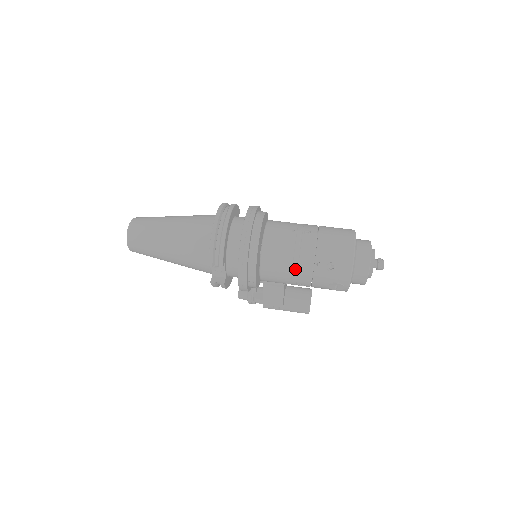
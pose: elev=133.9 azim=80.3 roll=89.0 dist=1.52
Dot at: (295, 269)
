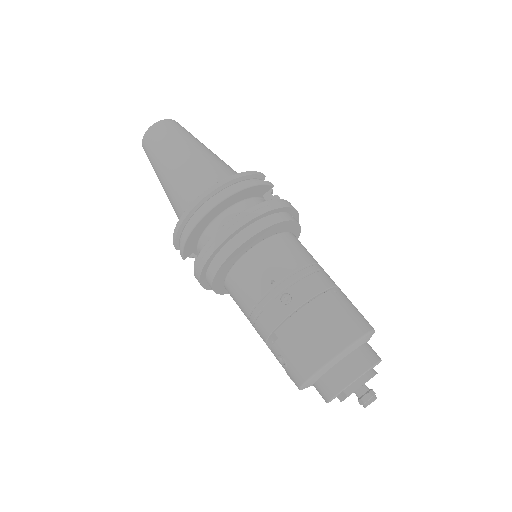
Dot at: (252, 323)
